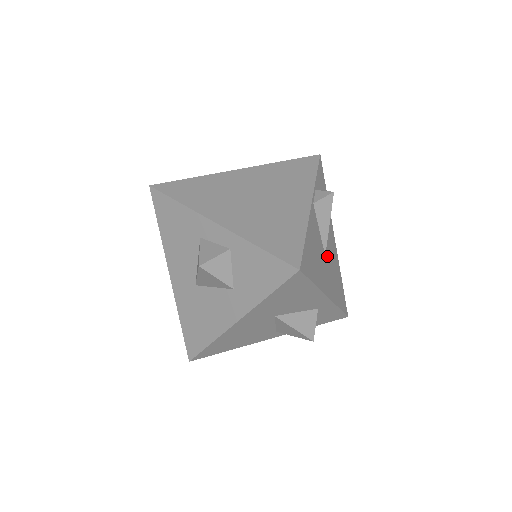
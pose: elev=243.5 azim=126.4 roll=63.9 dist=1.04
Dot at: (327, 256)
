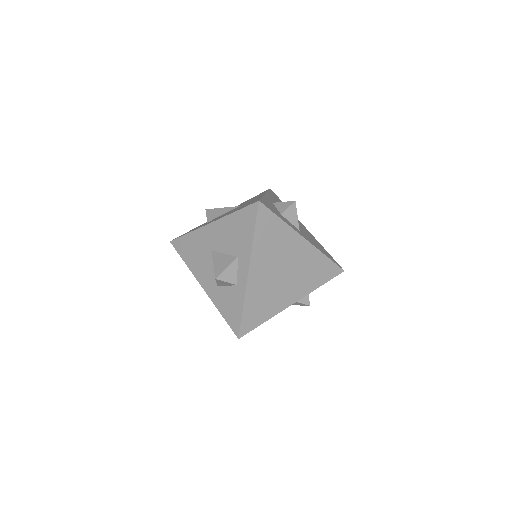
Dot at: occluded
